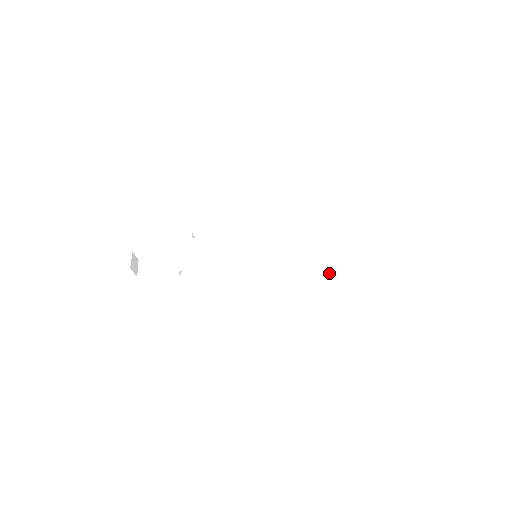
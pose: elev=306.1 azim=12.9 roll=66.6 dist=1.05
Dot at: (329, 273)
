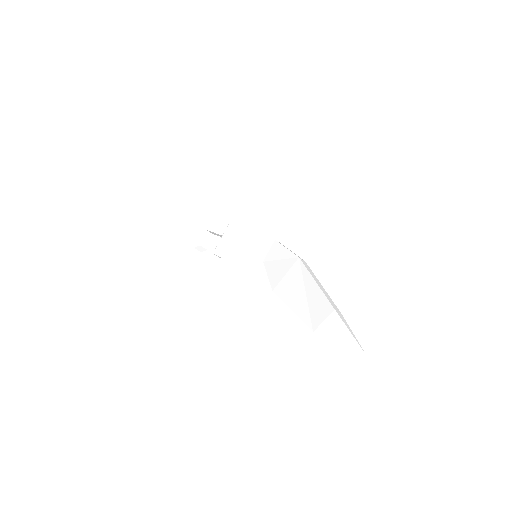
Dot at: (280, 290)
